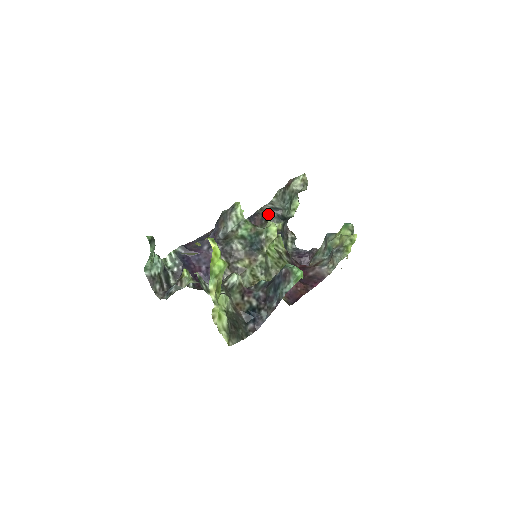
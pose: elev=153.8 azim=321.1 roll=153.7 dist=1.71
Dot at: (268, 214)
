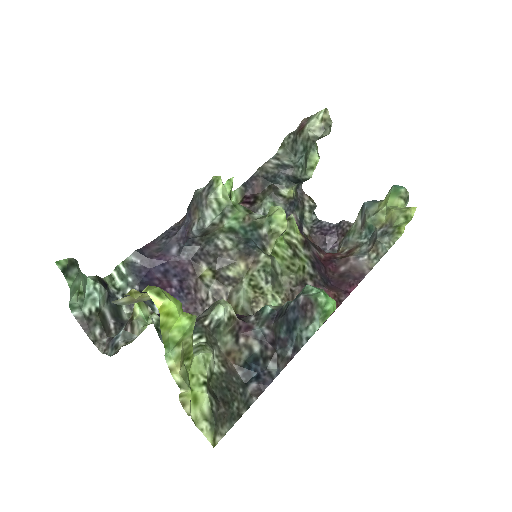
Dot at: (272, 176)
